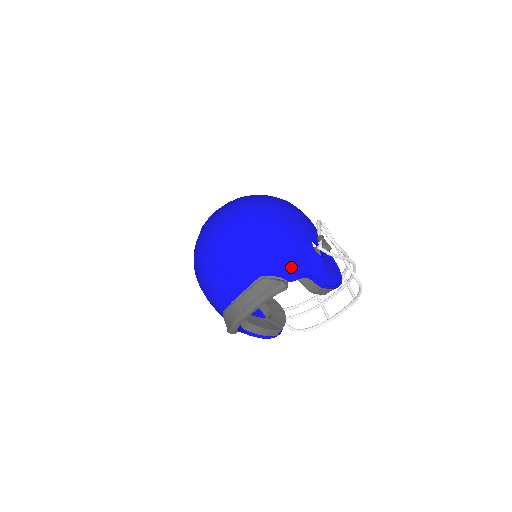
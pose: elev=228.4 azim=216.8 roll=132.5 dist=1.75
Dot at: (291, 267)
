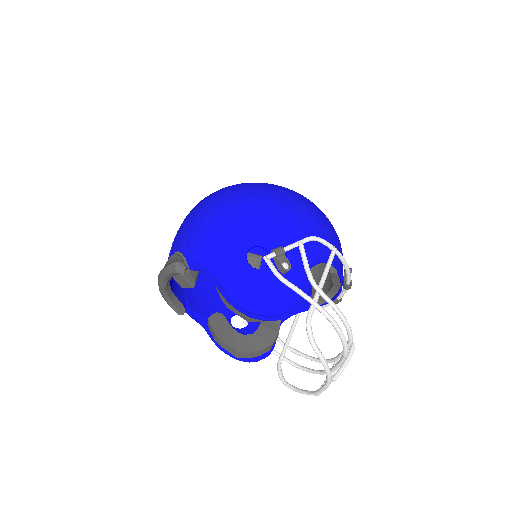
Dot at: (201, 255)
